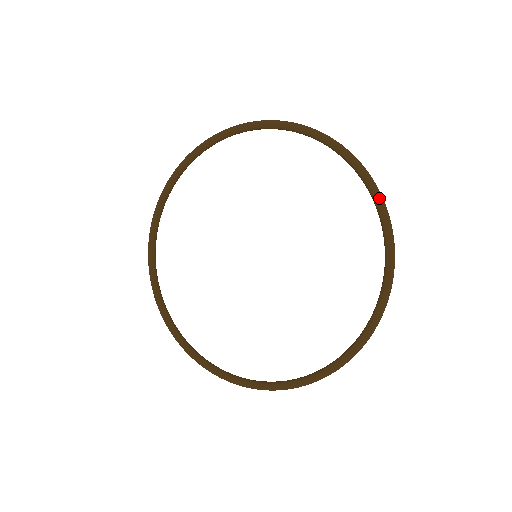
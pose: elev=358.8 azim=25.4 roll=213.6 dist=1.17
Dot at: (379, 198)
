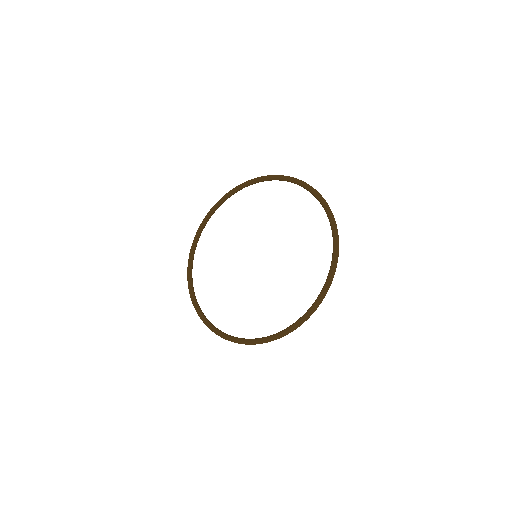
Dot at: (267, 176)
